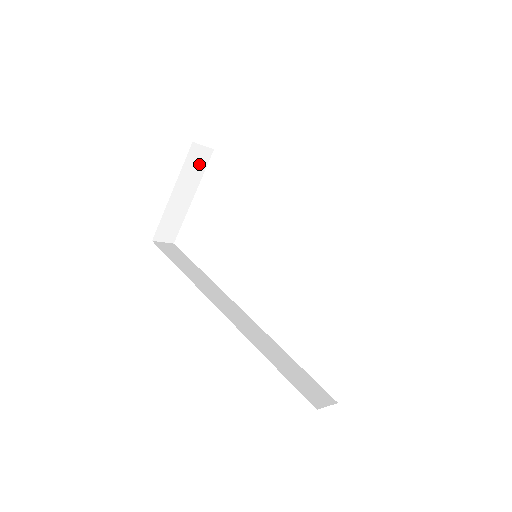
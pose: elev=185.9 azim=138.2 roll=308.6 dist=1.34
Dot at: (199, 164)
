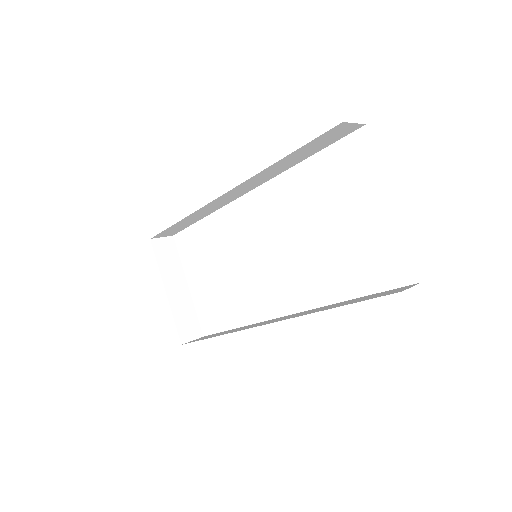
Dot at: (170, 254)
